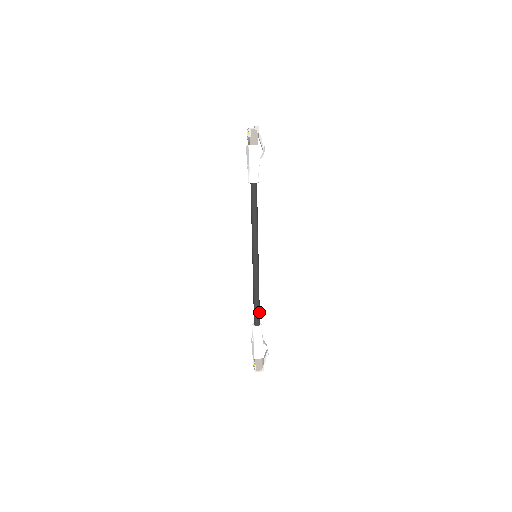
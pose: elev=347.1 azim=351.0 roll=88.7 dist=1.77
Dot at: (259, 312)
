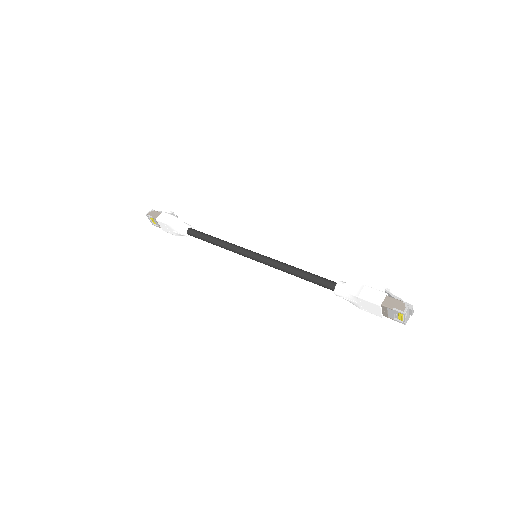
Dot at: (322, 278)
